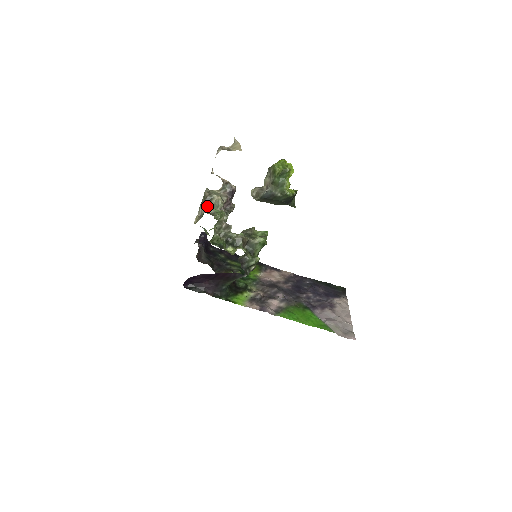
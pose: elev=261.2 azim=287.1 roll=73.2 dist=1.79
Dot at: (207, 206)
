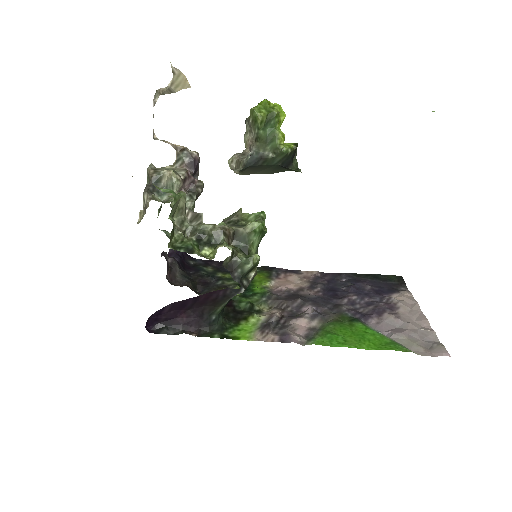
Dot at: (155, 191)
